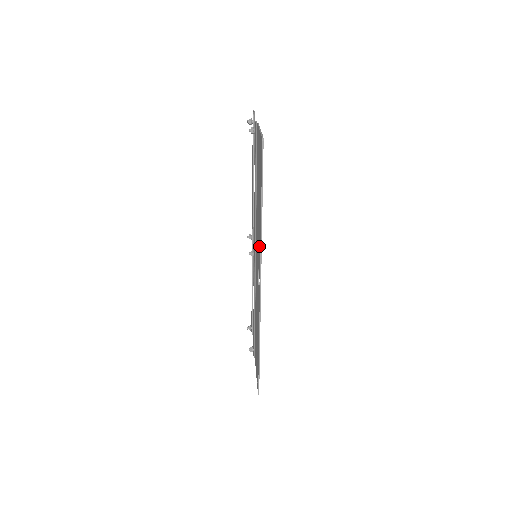
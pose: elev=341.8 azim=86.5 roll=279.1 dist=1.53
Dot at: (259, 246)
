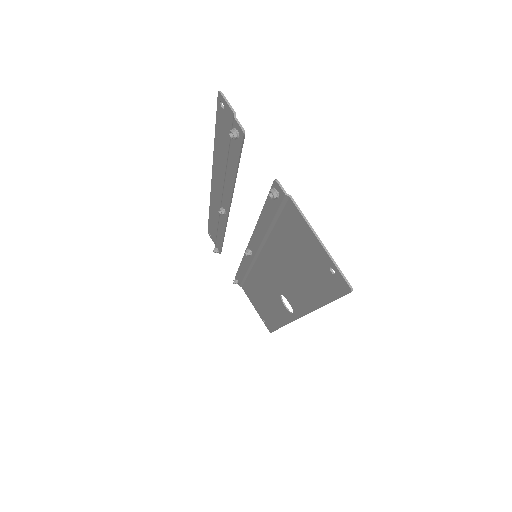
Dot at: (297, 300)
